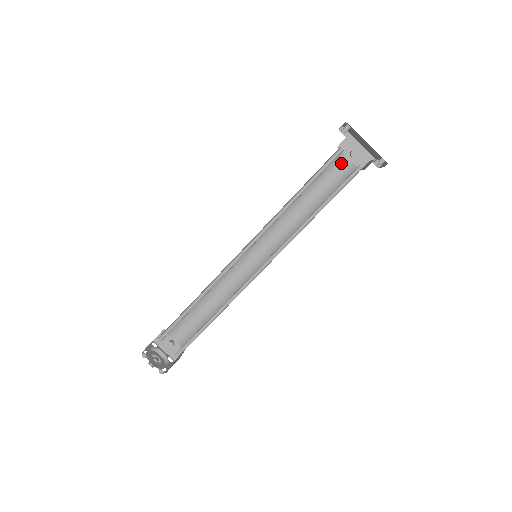
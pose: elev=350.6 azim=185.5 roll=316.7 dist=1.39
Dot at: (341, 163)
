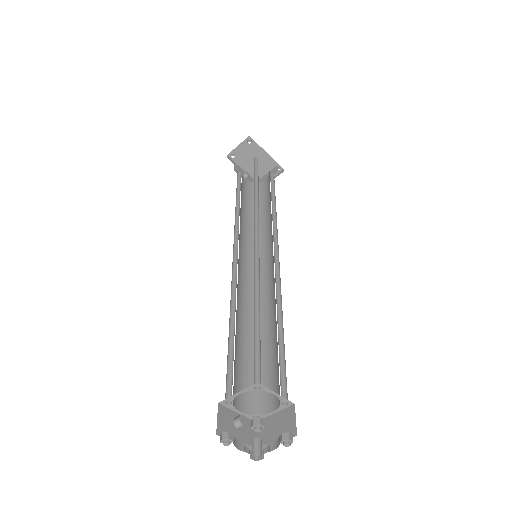
Dot at: (244, 182)
